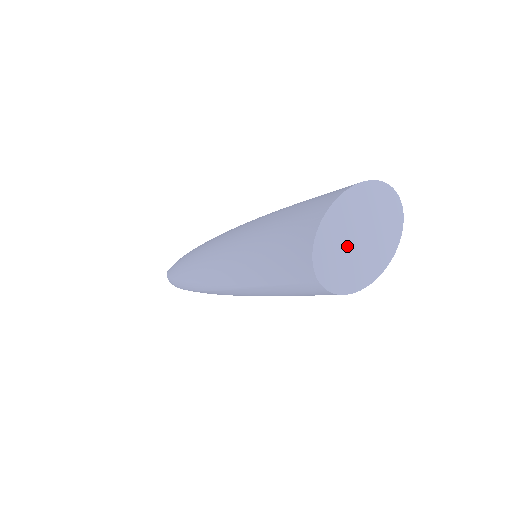
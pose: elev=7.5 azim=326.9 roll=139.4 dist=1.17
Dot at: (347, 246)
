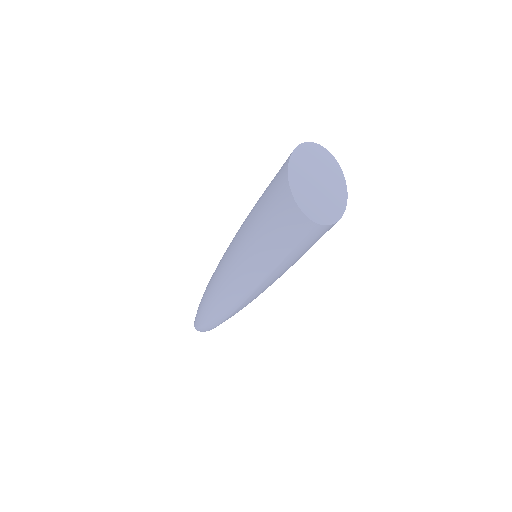
Dot at: (316, 193)
